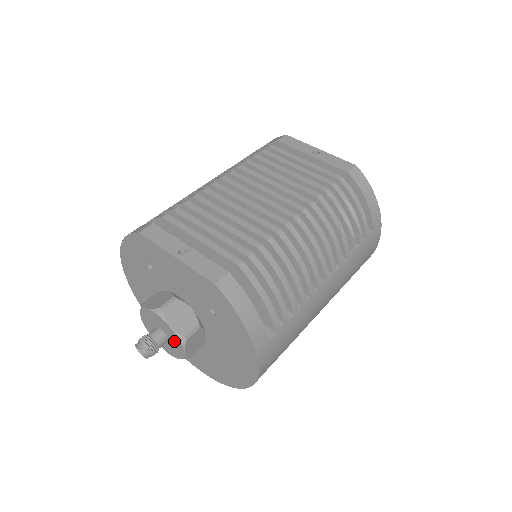
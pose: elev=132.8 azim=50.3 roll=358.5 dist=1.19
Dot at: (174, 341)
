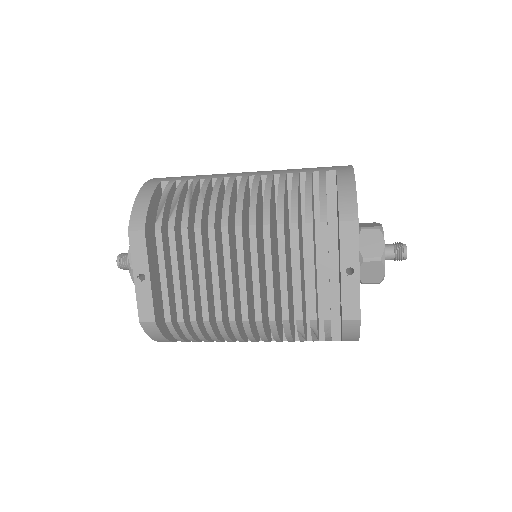
Dot at: occluded
